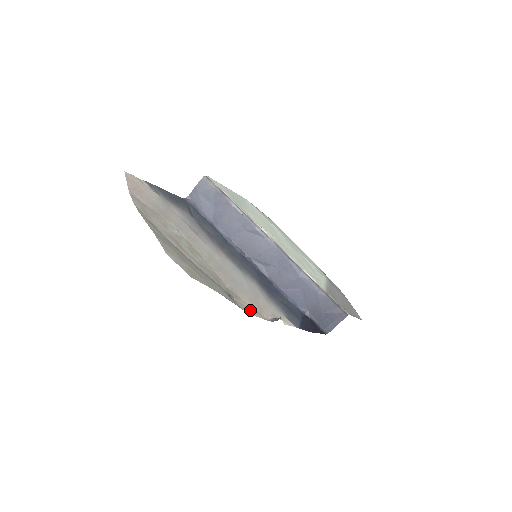
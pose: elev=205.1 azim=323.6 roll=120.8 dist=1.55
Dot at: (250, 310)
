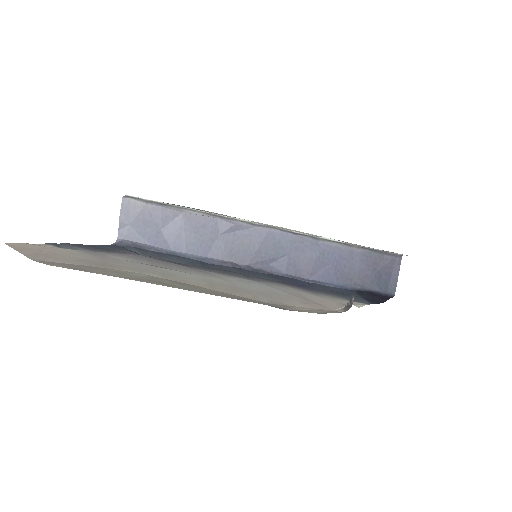
Dot at: (317, 311)
